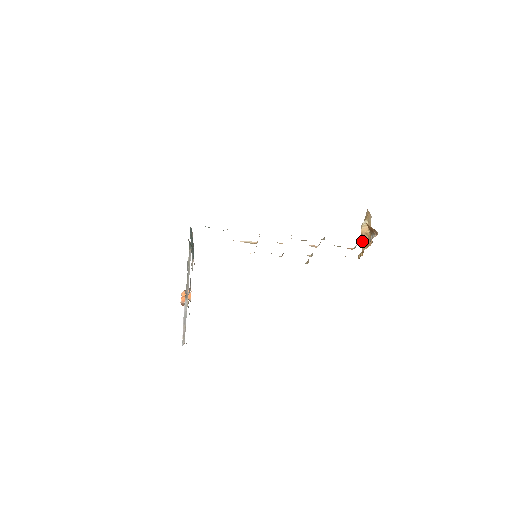
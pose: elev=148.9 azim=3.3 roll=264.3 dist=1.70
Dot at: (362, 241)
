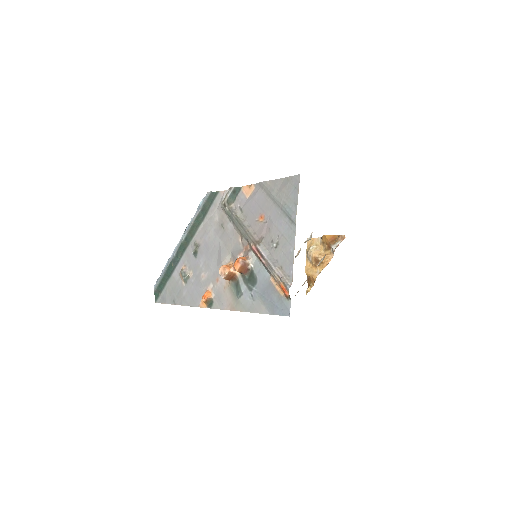
Dot at: (312, 269)
